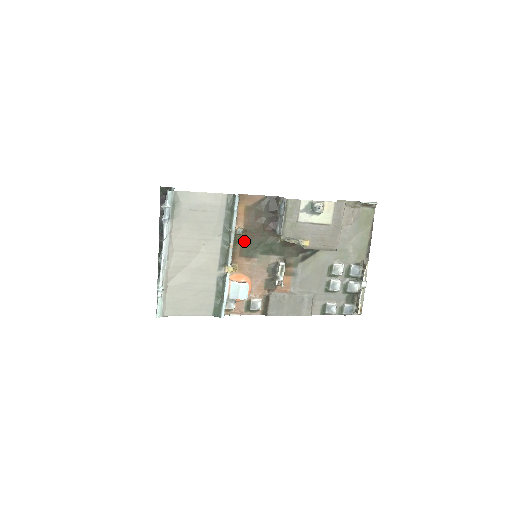
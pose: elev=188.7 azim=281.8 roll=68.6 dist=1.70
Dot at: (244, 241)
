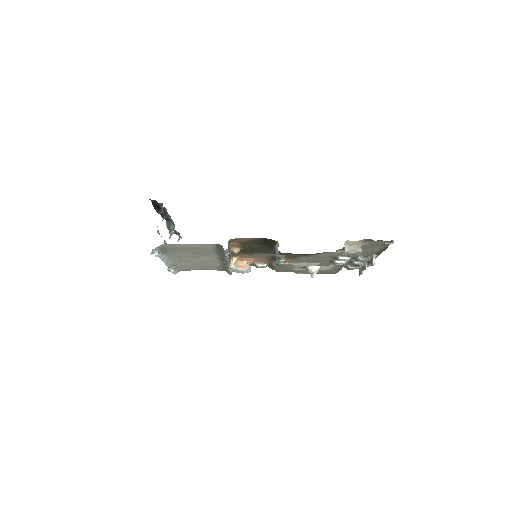
Dot at: (242, 251)
